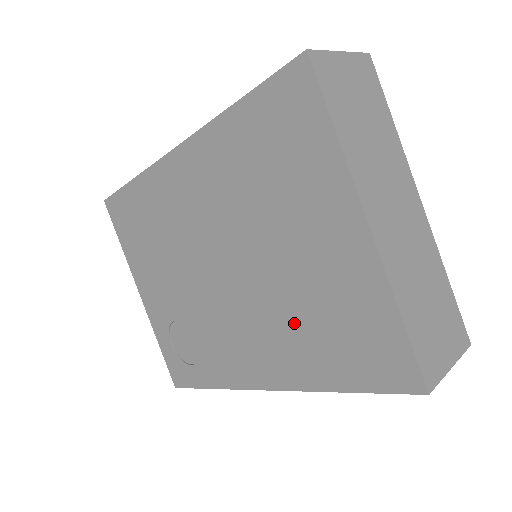
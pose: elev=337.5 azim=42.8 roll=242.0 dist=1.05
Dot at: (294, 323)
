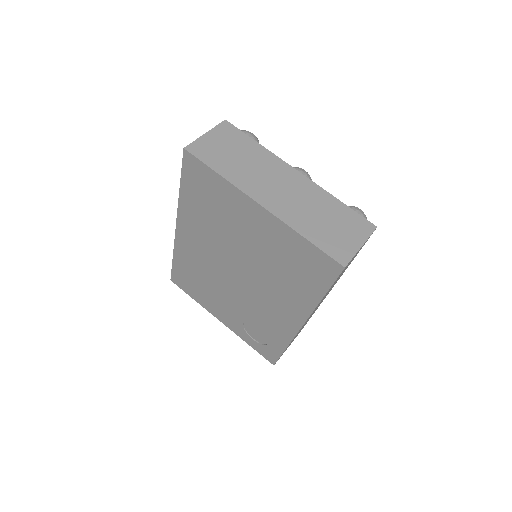
Dot at: (280, 277)
